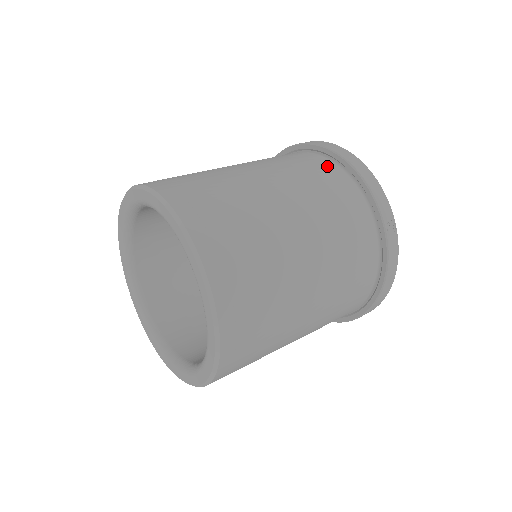
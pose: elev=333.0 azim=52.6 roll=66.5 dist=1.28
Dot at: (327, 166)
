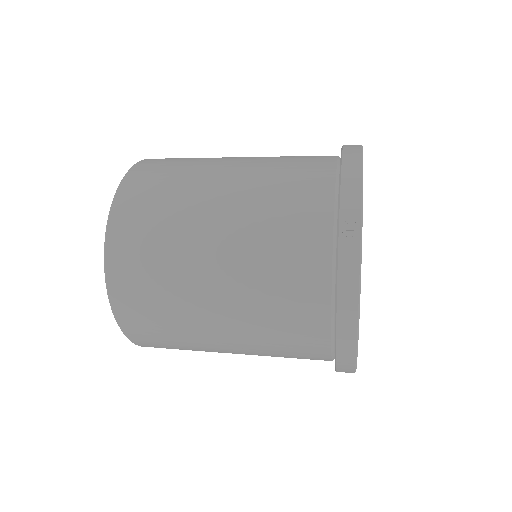
Dot at: (323, 161)
